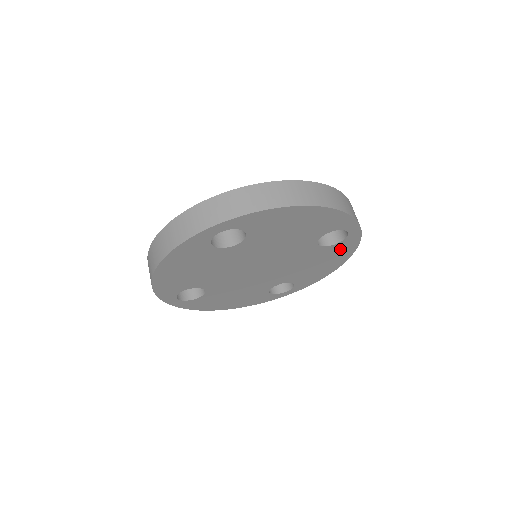
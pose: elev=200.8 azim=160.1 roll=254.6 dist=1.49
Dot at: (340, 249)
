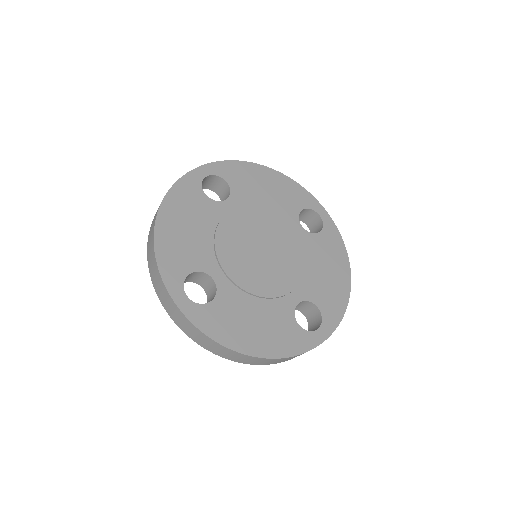
Dot at: occluded
